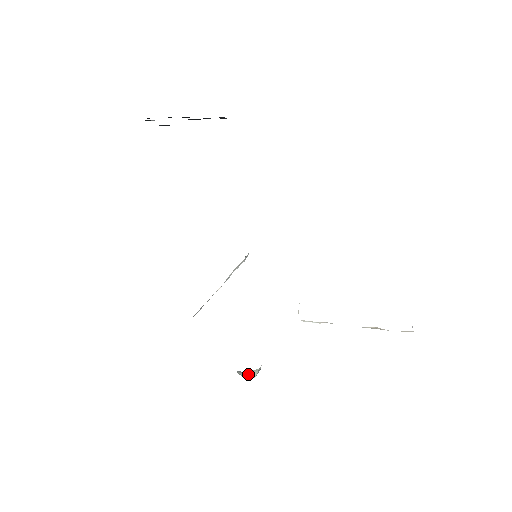
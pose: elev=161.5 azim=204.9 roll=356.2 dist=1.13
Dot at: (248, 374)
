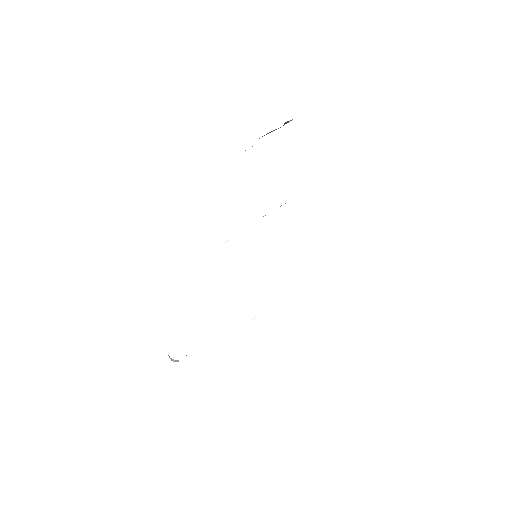
Dot at: (172, 359)
